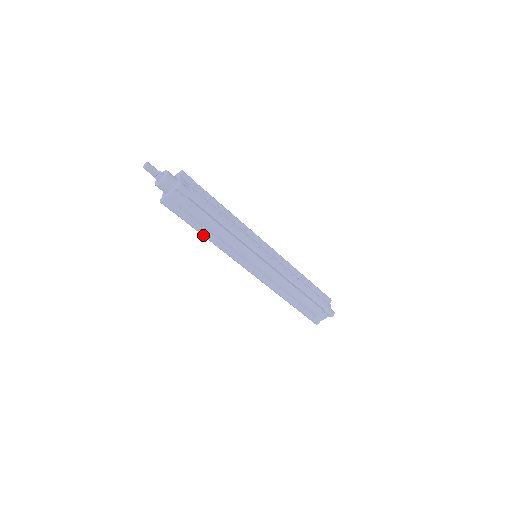
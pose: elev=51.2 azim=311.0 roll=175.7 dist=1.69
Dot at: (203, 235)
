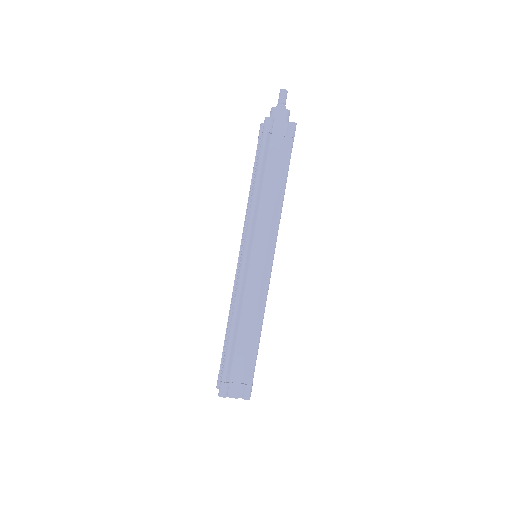
Dot at: (258, 179)
